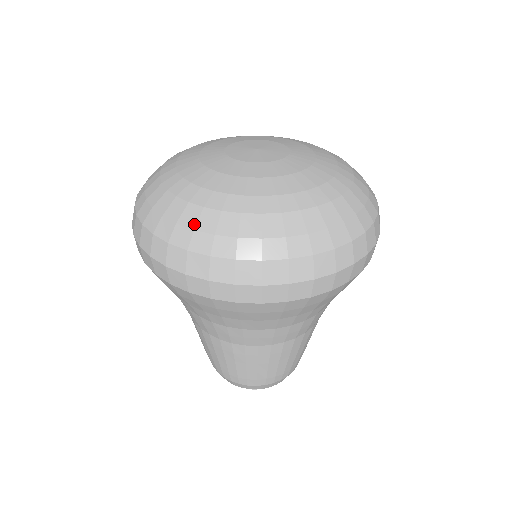
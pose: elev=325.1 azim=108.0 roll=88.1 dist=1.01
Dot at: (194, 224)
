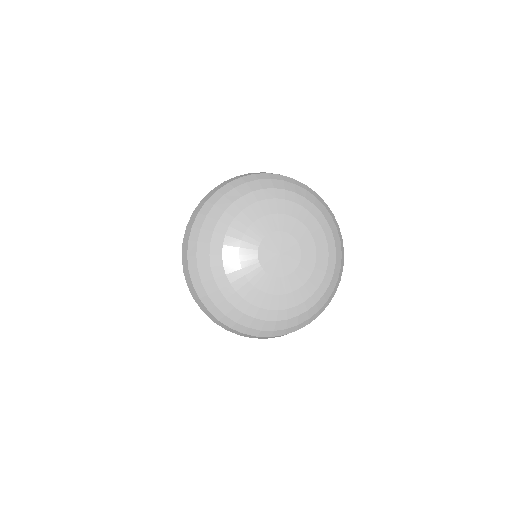
Dot at: (273, 329)
